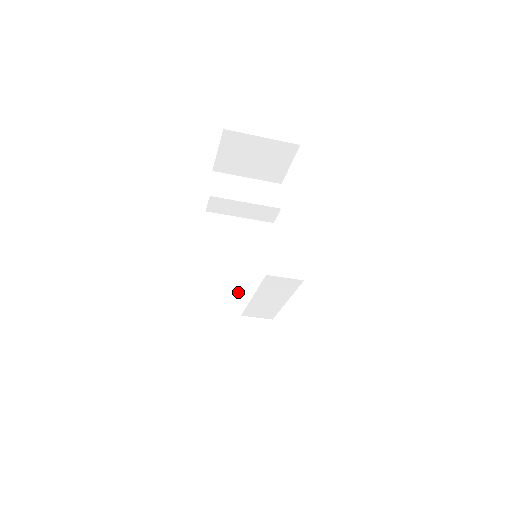
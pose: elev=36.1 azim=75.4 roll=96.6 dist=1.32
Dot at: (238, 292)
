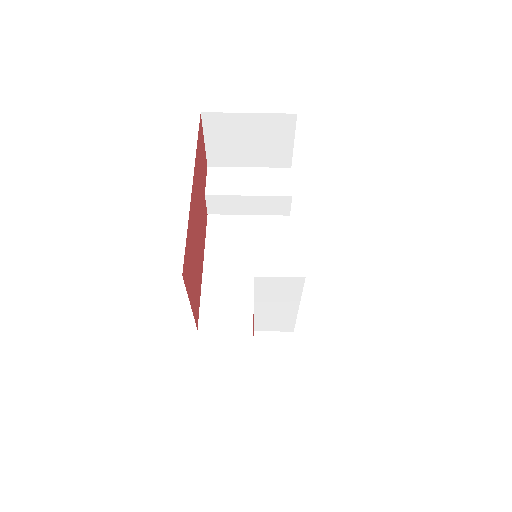
Dot at: (249, 303)
